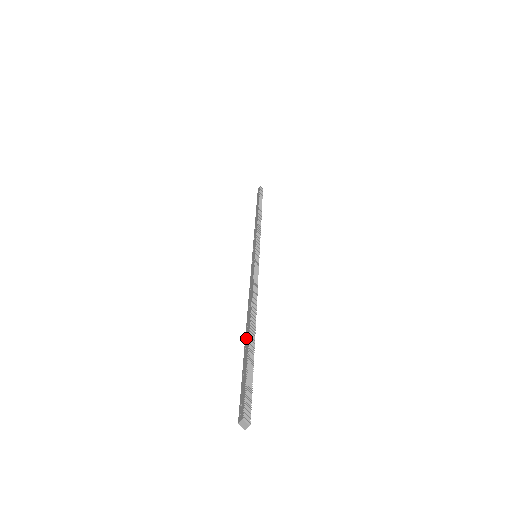
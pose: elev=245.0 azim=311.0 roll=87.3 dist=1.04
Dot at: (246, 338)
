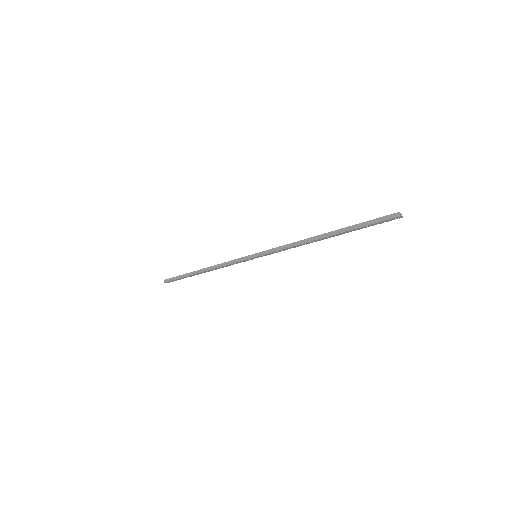
Dot at: (338, 230)
